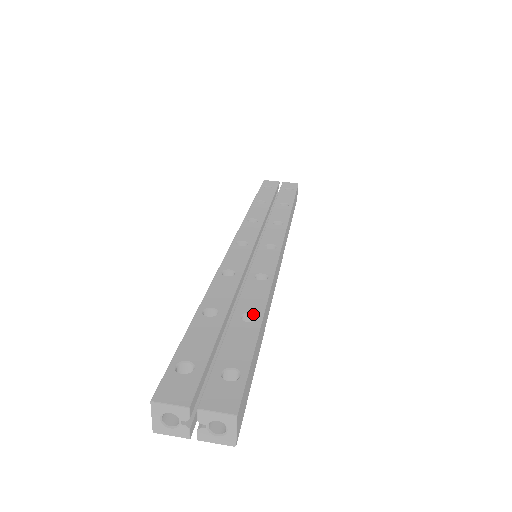
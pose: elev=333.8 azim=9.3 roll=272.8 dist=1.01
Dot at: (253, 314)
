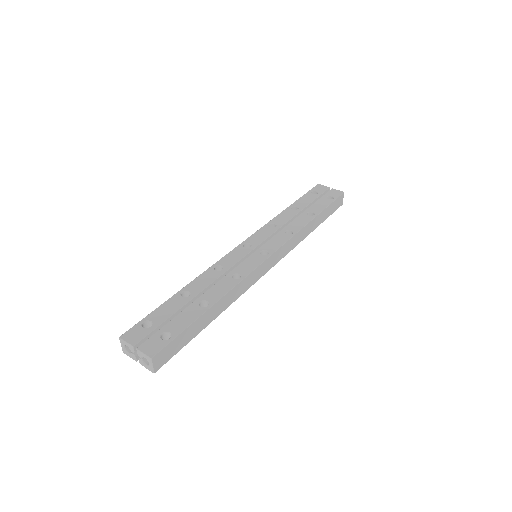
Dot at: (208, 302)
